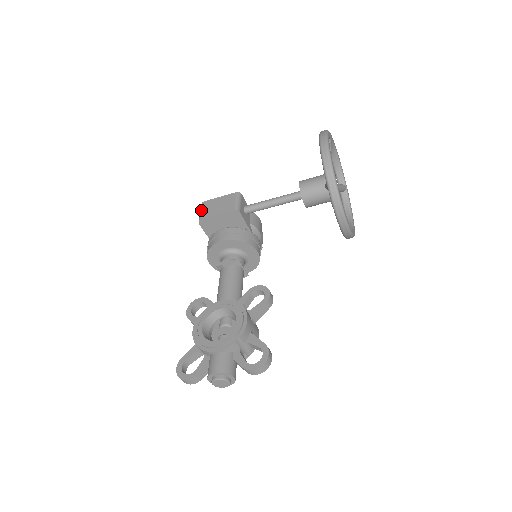
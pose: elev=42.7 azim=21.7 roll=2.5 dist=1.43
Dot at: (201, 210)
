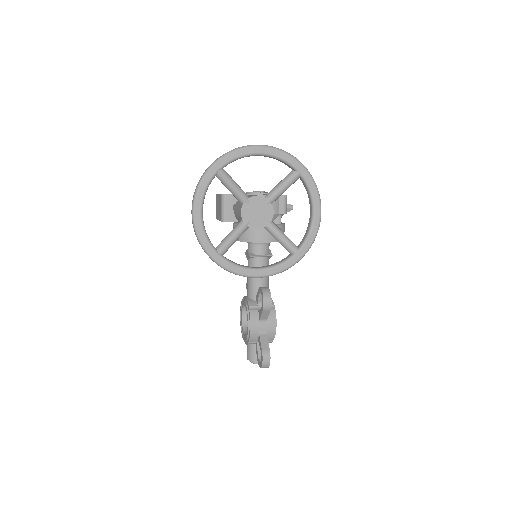
Dot at: (216, 206)
